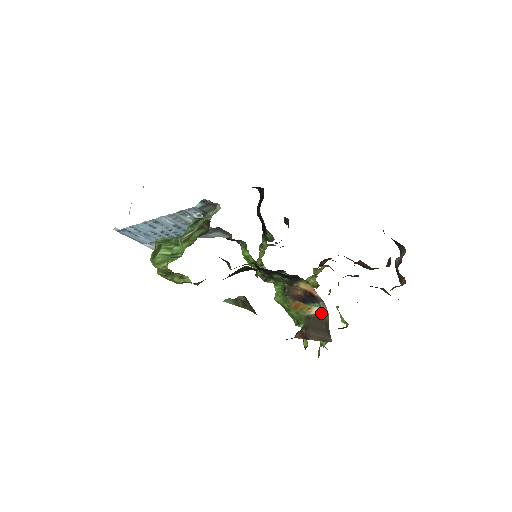
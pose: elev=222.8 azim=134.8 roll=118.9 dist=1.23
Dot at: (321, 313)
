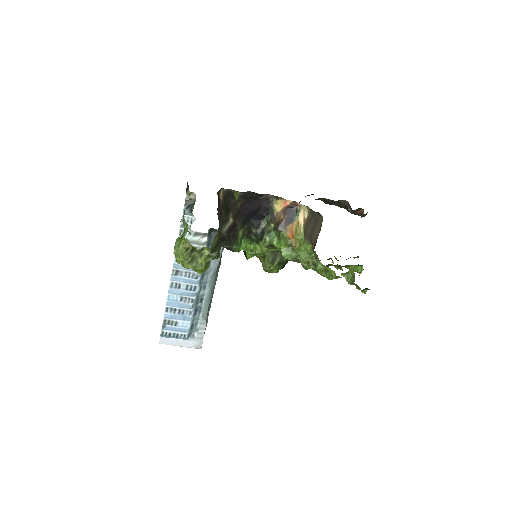
Dot at: (304, 215)
